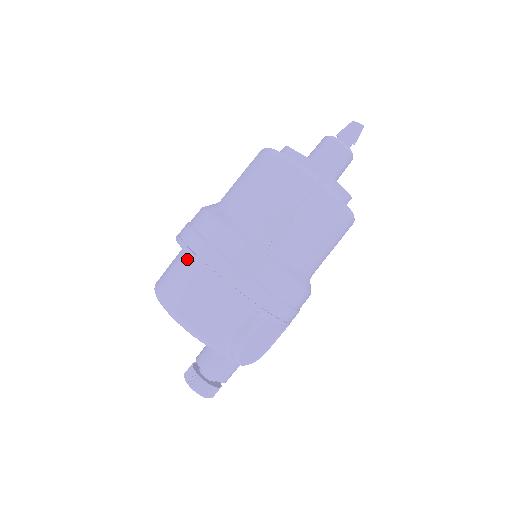
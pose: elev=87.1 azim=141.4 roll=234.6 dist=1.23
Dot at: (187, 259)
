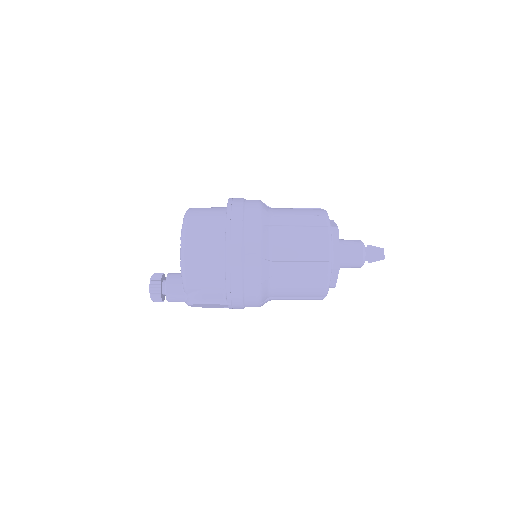
Dot at: (222, 230)
